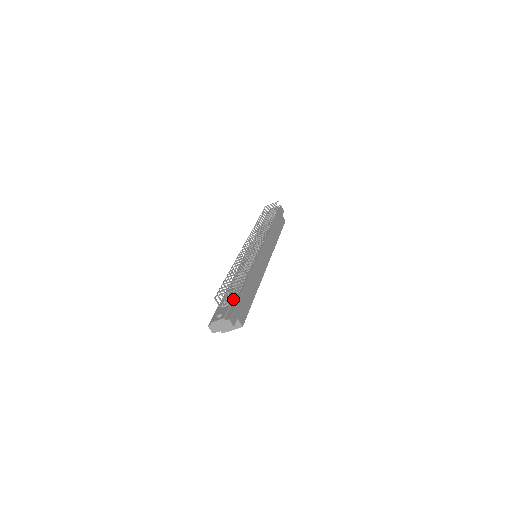
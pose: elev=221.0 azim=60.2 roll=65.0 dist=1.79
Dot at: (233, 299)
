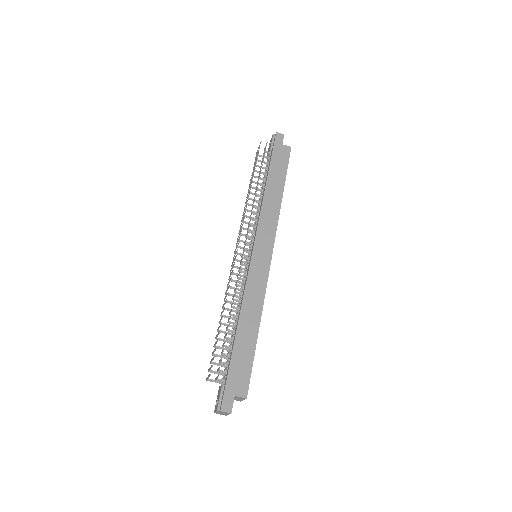
Dot at: (226, 369)
